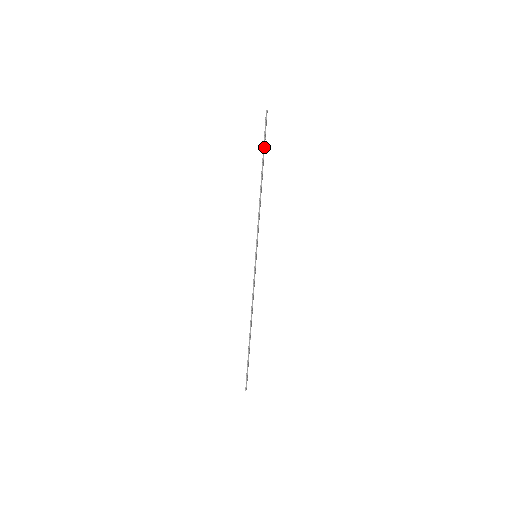
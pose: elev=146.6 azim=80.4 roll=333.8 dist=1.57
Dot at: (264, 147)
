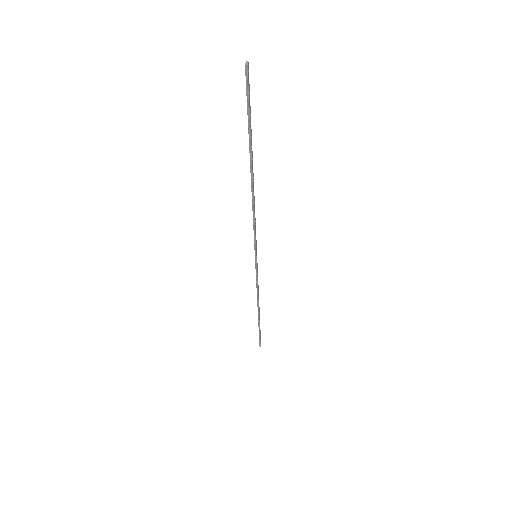
Dot at: (250, 130)
